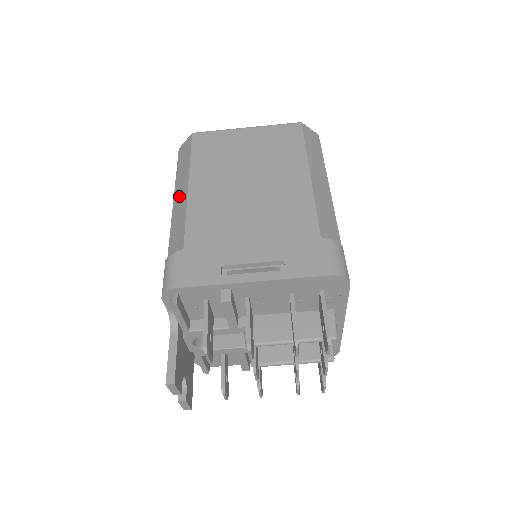
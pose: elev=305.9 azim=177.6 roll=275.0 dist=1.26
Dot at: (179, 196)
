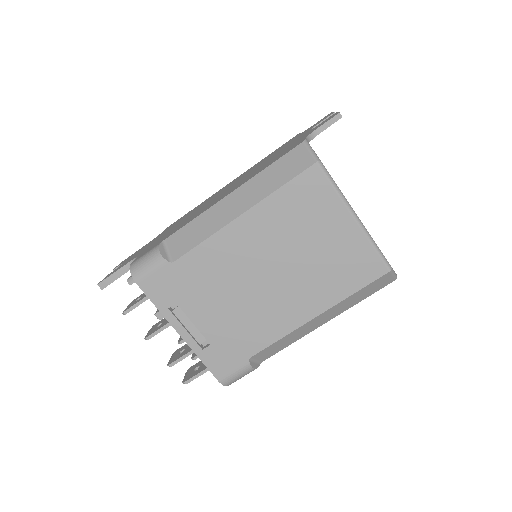
Dot at: (231, 205)
